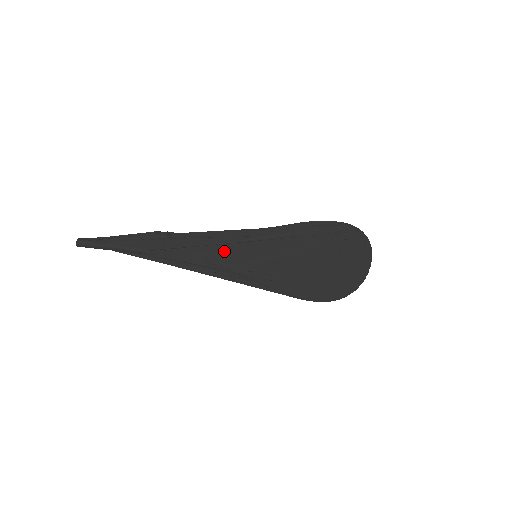
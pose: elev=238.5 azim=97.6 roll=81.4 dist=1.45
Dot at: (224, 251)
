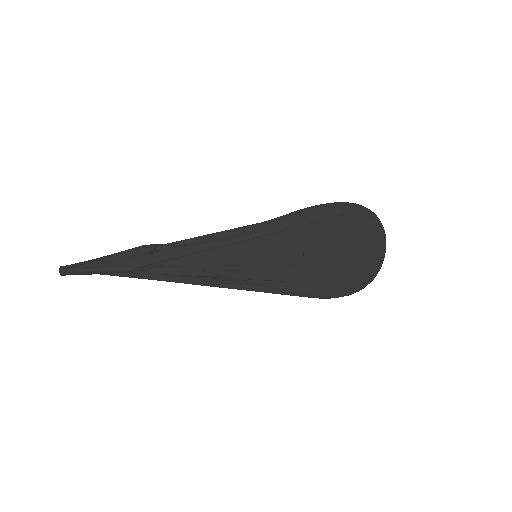
Dot at: (220, 256)
